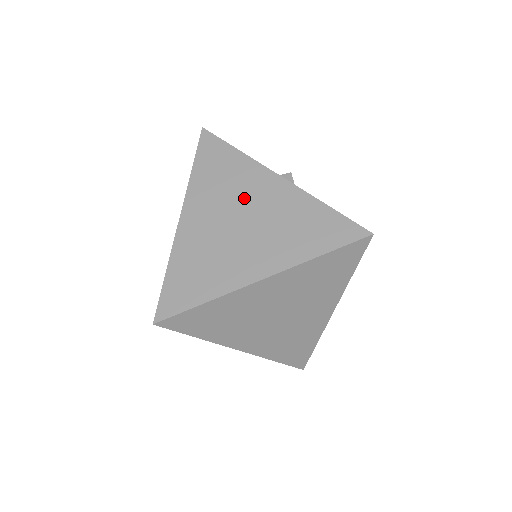
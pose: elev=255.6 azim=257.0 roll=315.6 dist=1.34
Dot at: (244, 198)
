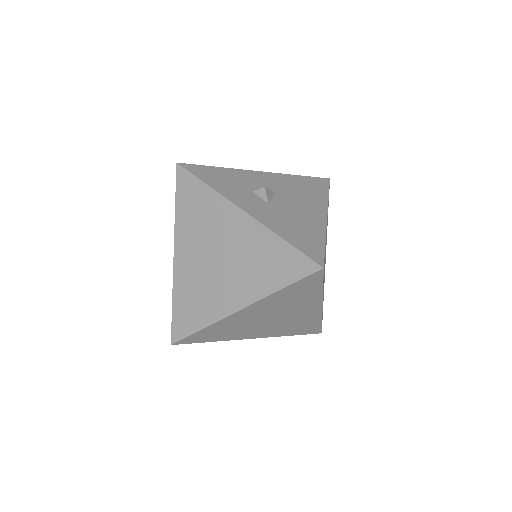
Dot at: (218, 235)
